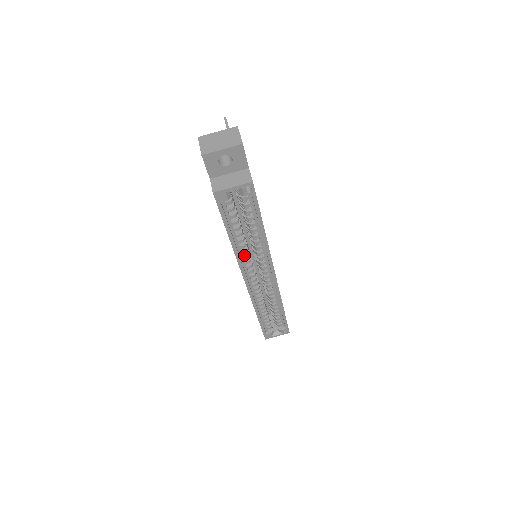
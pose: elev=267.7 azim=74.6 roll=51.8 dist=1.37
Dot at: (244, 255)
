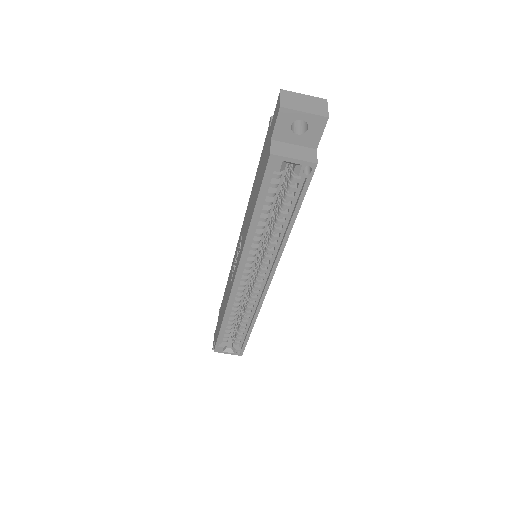
Dot at: (252, 245)
